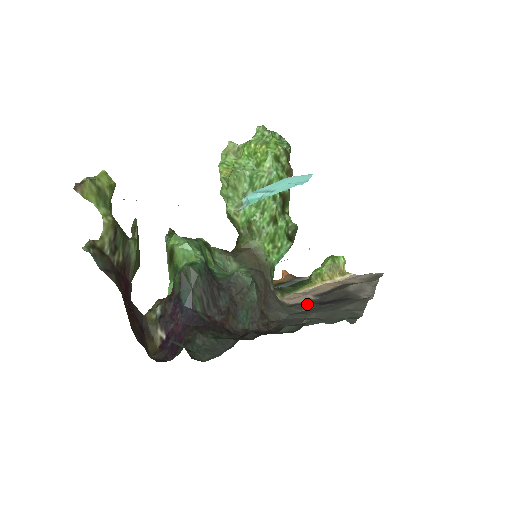
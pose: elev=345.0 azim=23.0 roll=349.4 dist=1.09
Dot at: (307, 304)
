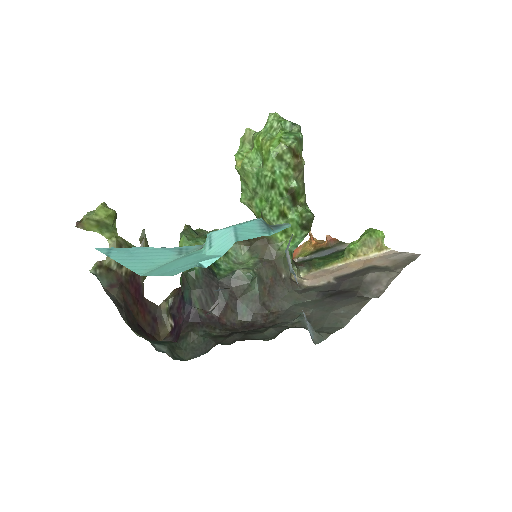
Dot at: (317, 292)
